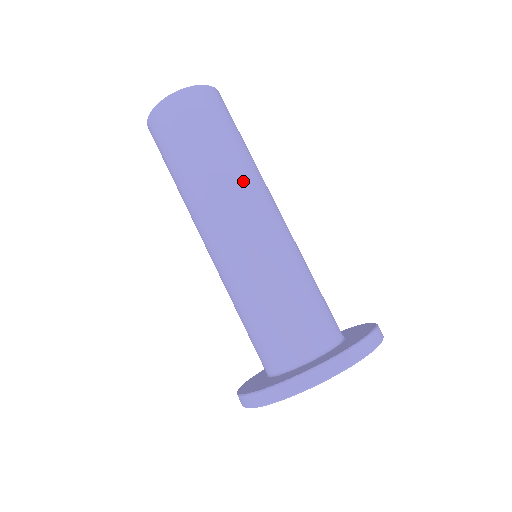
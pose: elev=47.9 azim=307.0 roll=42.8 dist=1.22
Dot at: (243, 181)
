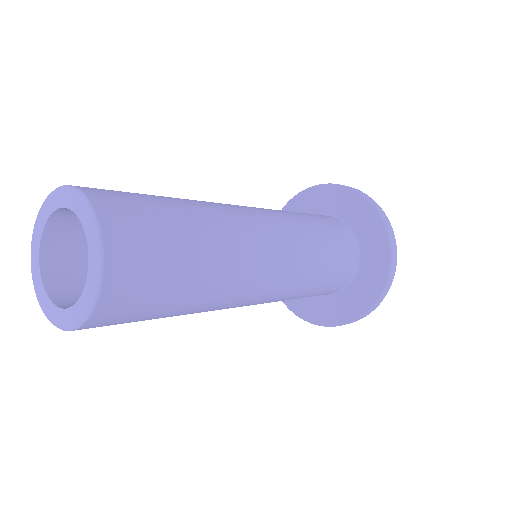
Dot at: (230, 296)
